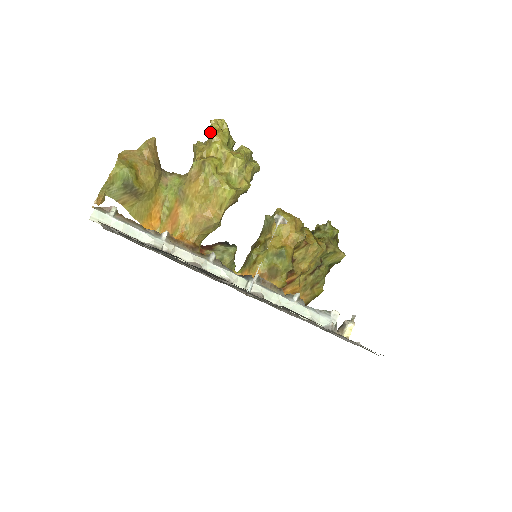
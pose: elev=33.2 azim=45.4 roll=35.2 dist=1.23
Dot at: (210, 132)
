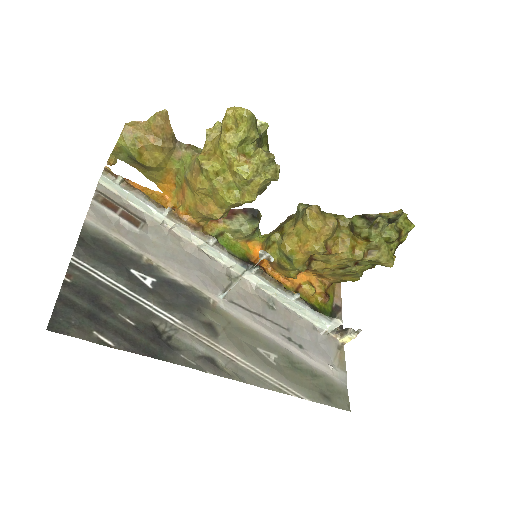
Dot at: (221, 126)
